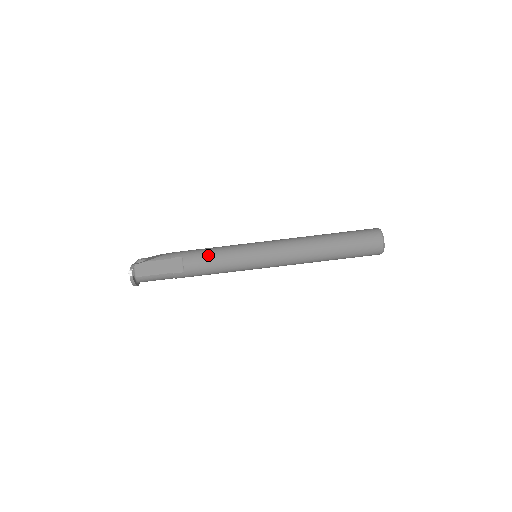
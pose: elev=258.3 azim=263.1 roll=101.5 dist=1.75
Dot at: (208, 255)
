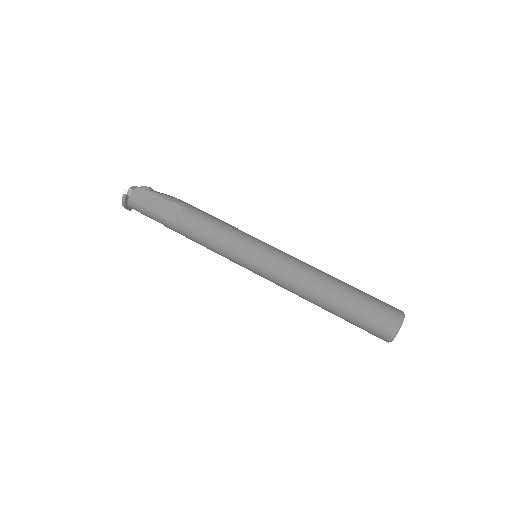
Dot at: (209, 222)
